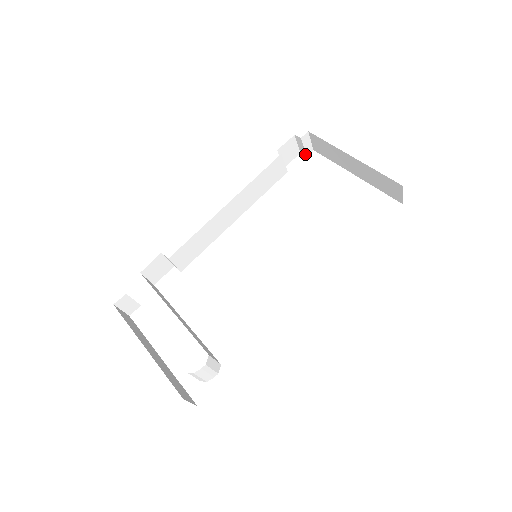
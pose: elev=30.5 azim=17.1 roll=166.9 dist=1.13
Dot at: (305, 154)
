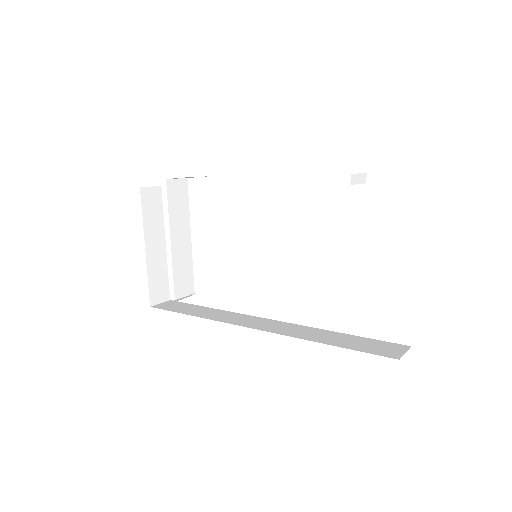
Dot at: occluded
